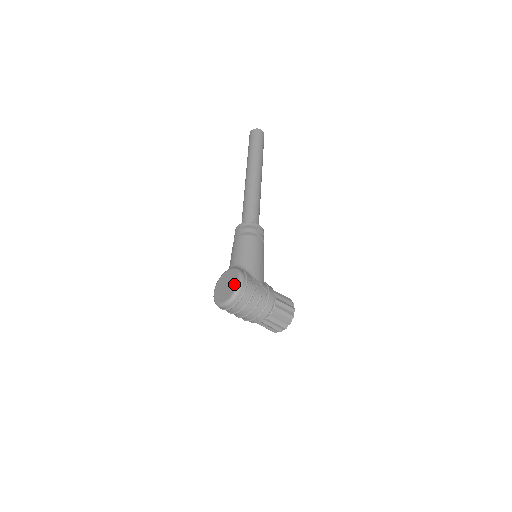
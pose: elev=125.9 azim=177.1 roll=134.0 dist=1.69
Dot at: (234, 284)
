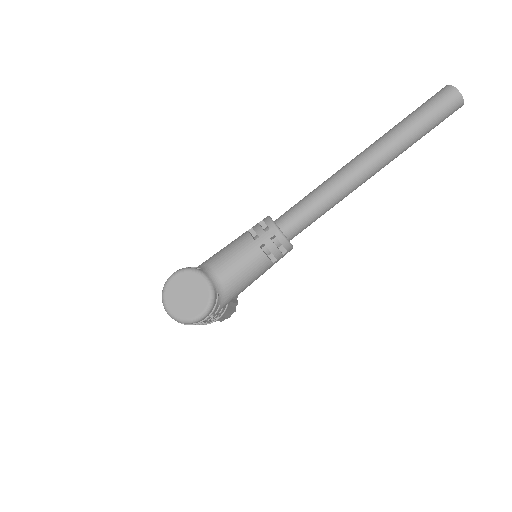
Dot at: (192, 312)
